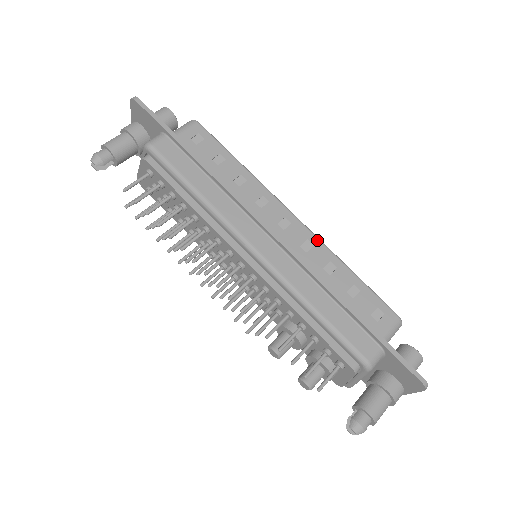
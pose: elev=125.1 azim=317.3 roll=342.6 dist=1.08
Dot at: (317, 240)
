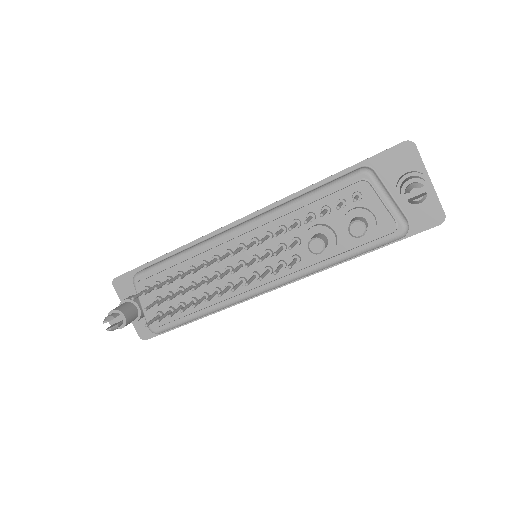
Dot at: occluded
